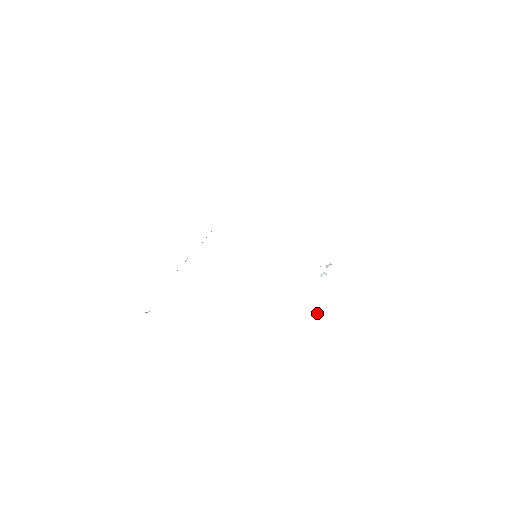
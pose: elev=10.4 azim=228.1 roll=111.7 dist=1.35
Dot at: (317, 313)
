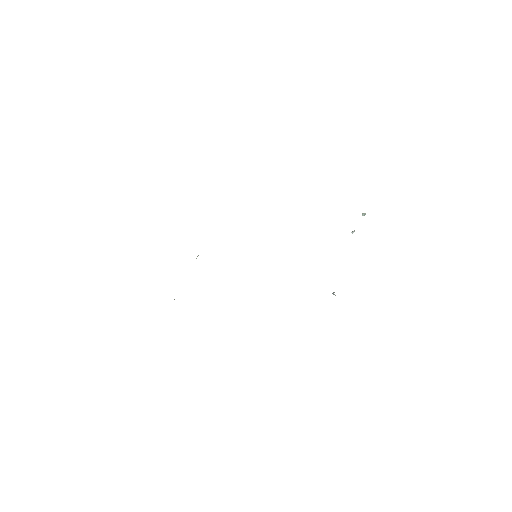
Dot at: (335, 295)
